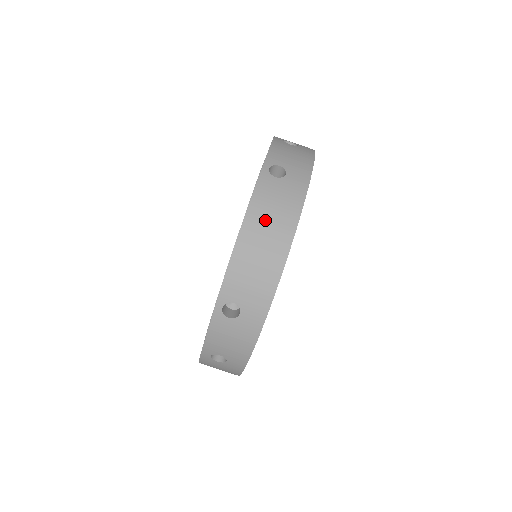
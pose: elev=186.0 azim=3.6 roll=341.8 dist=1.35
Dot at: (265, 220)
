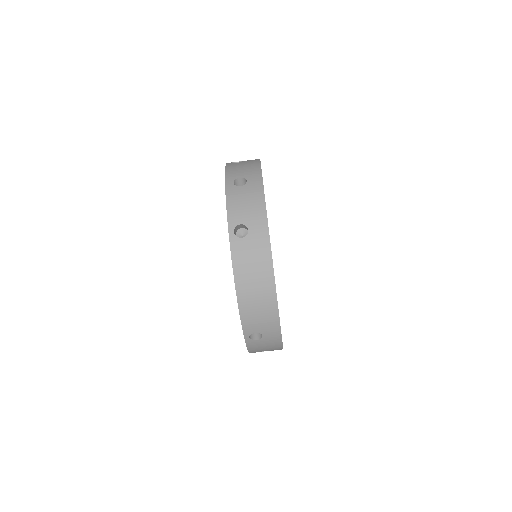
Dot at: (249, 277)
